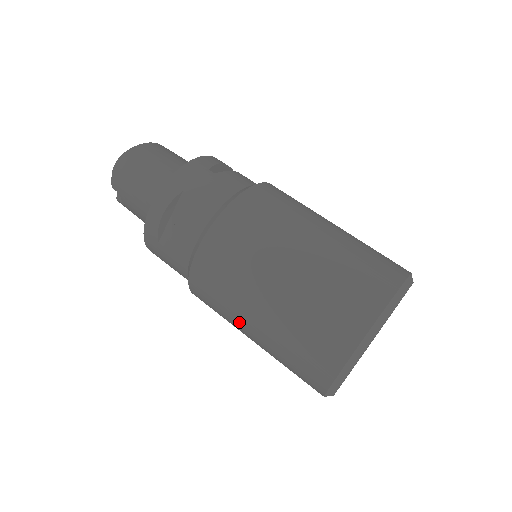
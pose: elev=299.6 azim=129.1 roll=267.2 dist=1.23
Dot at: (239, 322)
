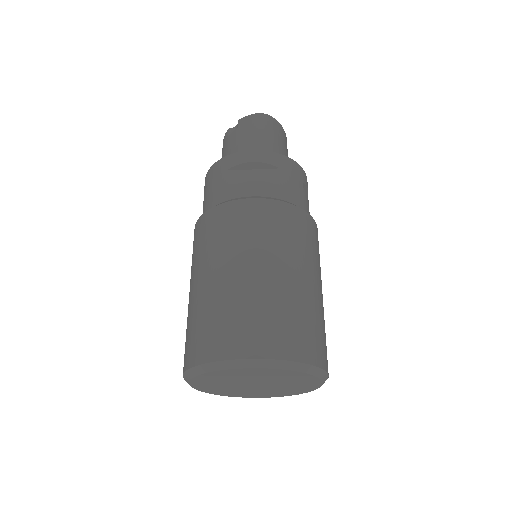
Dot at: (207, 263)
